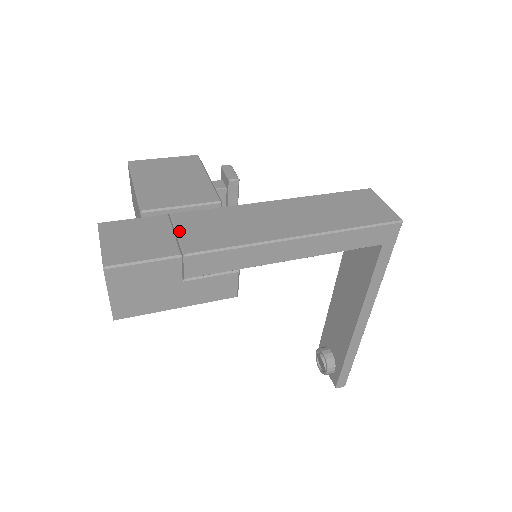
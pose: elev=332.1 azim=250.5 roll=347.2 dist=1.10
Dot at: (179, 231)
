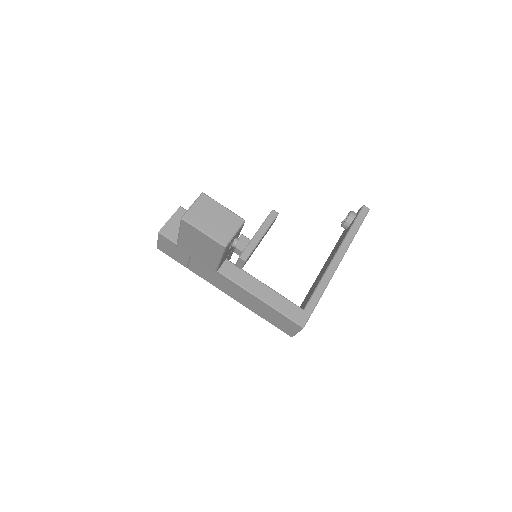
Dot at: (191, 262)
